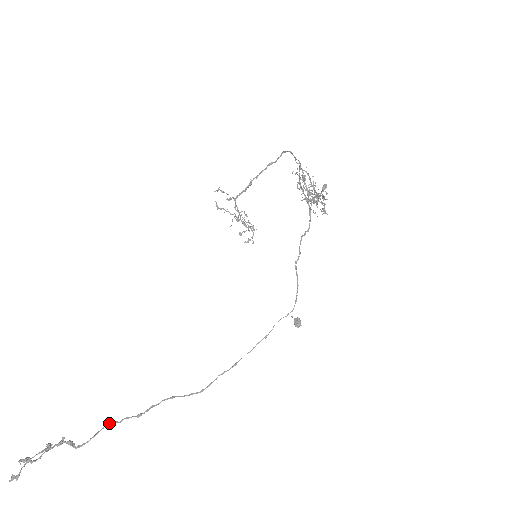
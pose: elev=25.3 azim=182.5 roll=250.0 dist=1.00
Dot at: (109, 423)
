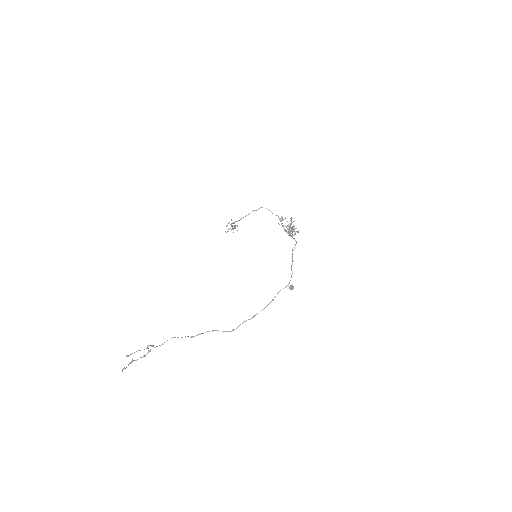
Dot at: (174, 337)
